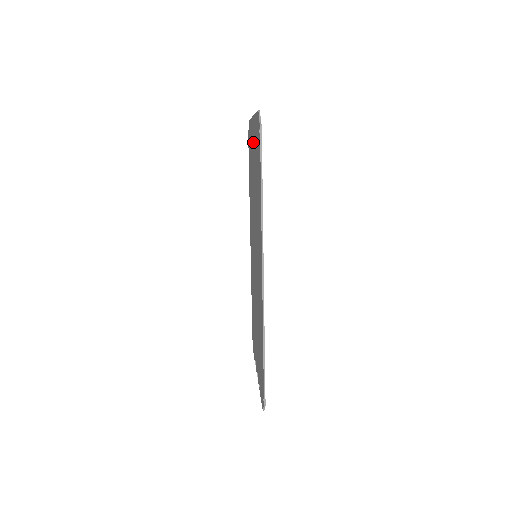
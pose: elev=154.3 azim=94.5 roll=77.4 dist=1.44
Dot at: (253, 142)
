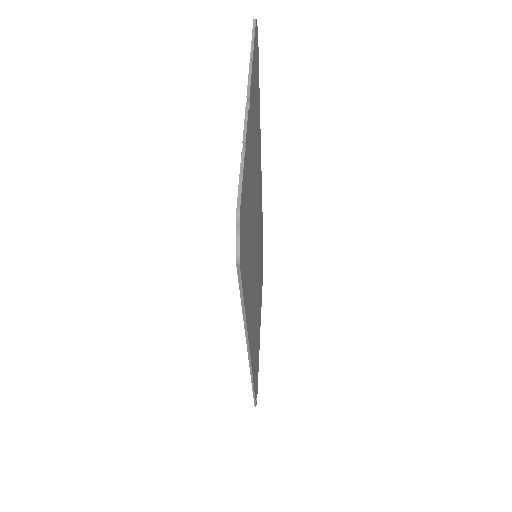
Dot at: occluded
